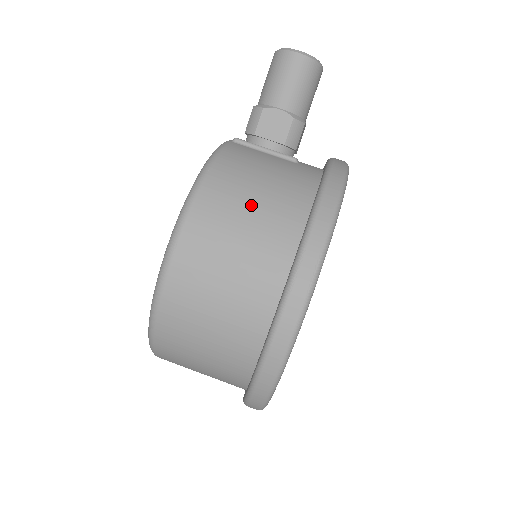
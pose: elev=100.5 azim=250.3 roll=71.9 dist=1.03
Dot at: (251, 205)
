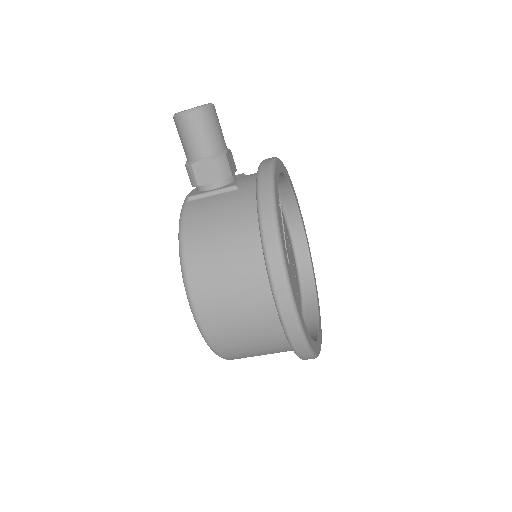
Dot at: (221, 251)
